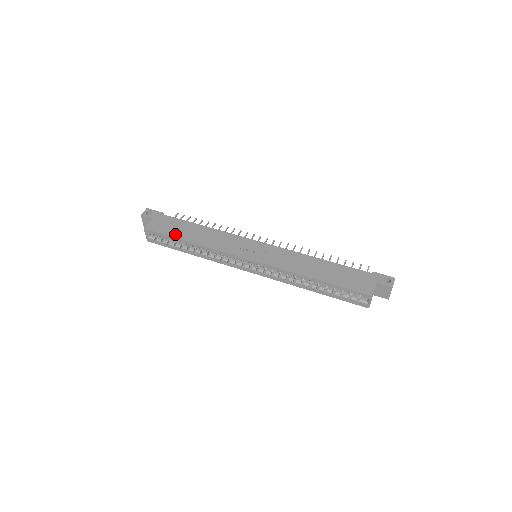
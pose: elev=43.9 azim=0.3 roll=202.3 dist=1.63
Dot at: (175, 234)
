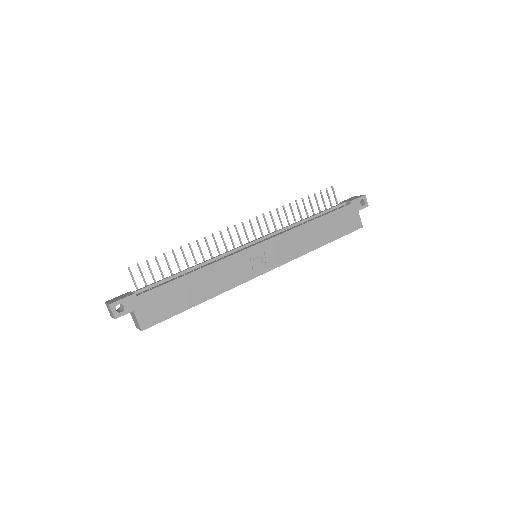
Dot at: (180, 308)
